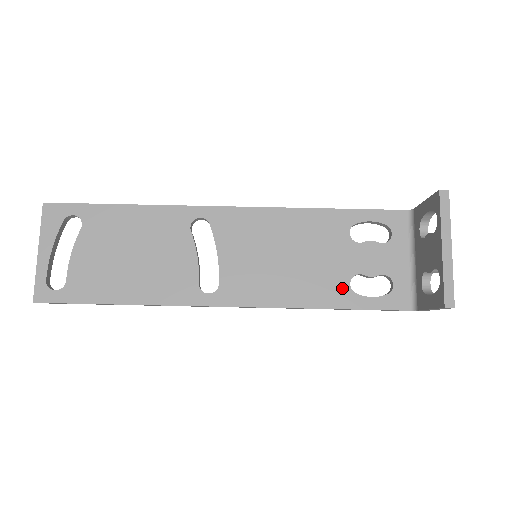
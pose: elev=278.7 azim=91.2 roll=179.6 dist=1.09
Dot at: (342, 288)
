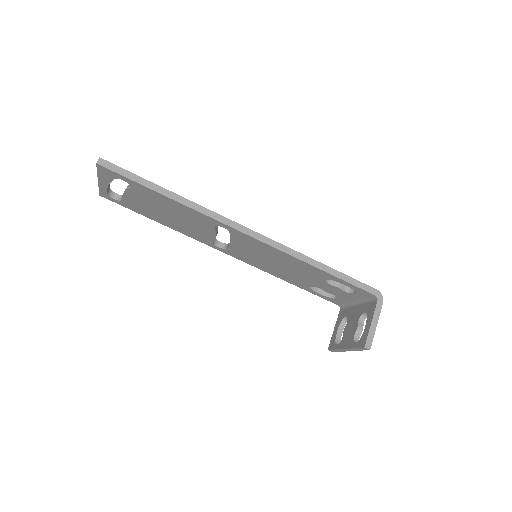
Dot at: (304, 285)
